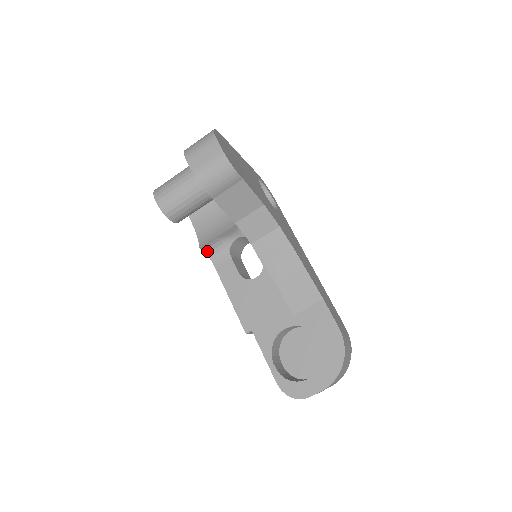
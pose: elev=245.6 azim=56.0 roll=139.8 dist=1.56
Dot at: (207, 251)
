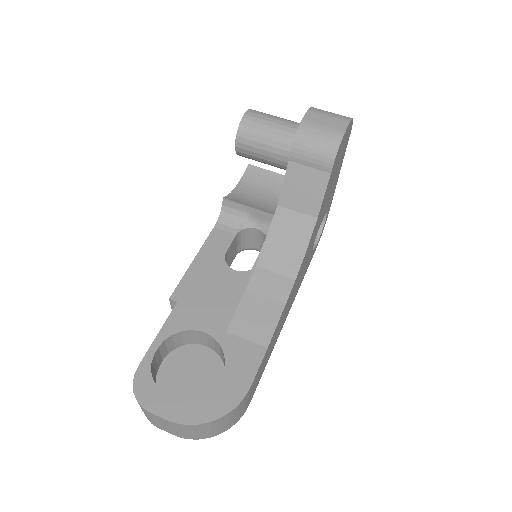
Dot at: (225, 209)
